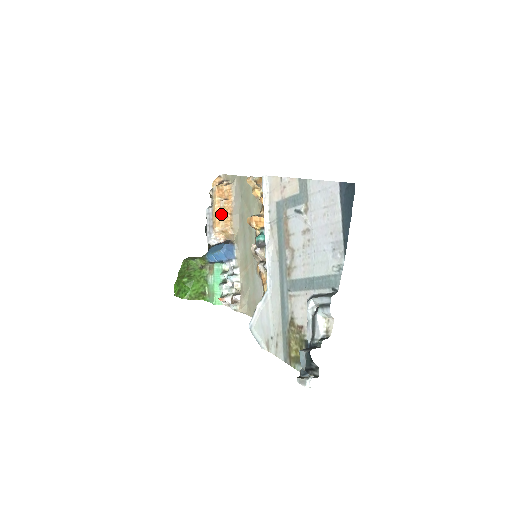
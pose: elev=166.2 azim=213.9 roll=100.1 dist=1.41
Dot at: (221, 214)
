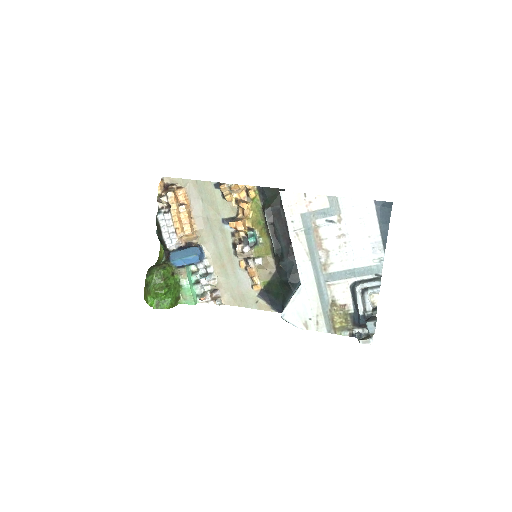
Dot at: (183, 219)
